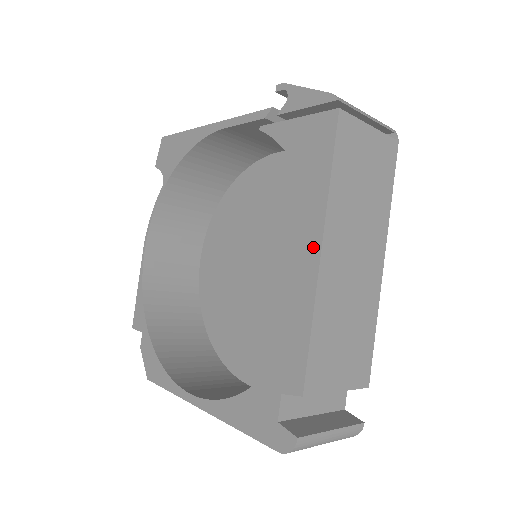
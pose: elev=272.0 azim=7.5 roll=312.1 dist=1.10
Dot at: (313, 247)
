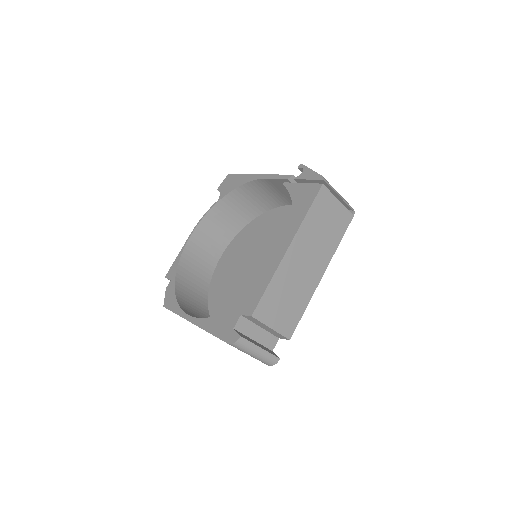
Dot at: (285, 245)
